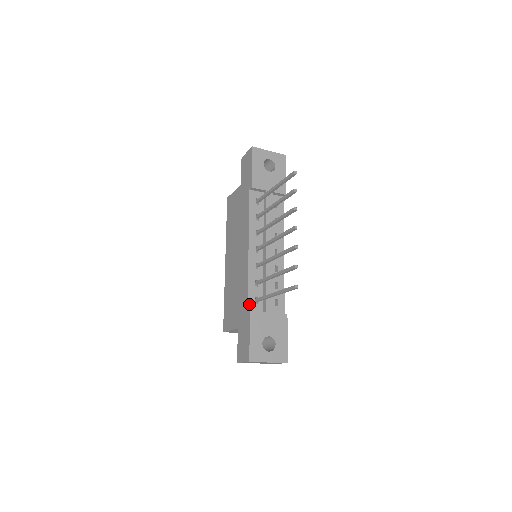
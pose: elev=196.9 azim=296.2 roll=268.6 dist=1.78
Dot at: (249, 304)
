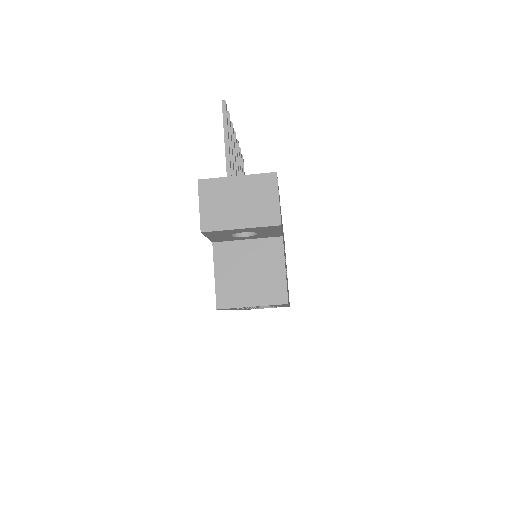
Dot at: occluded
